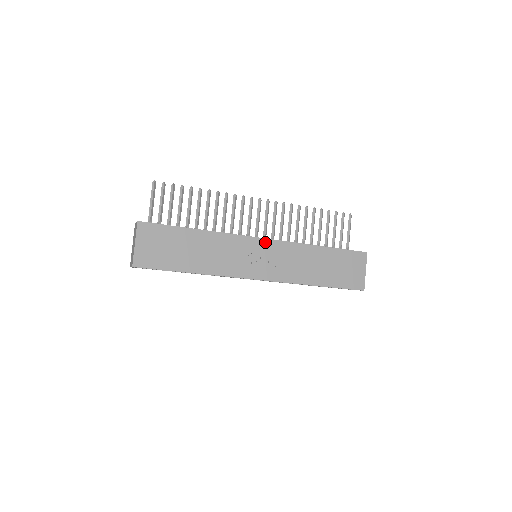
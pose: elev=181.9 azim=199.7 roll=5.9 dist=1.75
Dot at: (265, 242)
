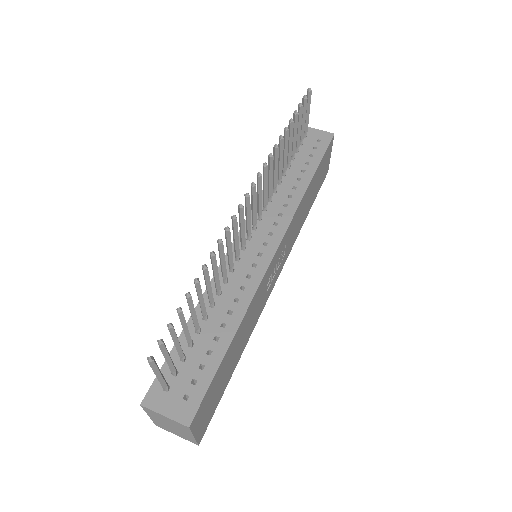
Dot at: (279, 249)
